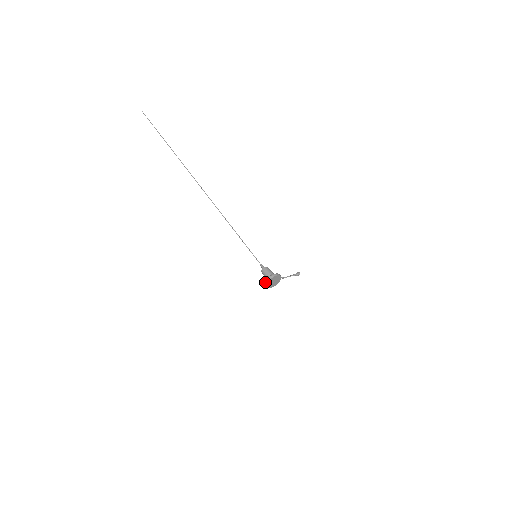
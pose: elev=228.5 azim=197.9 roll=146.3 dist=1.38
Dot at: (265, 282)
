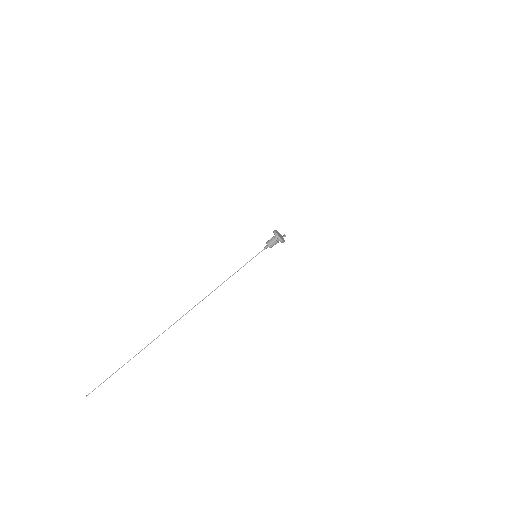
Dot at: (277, 238)
